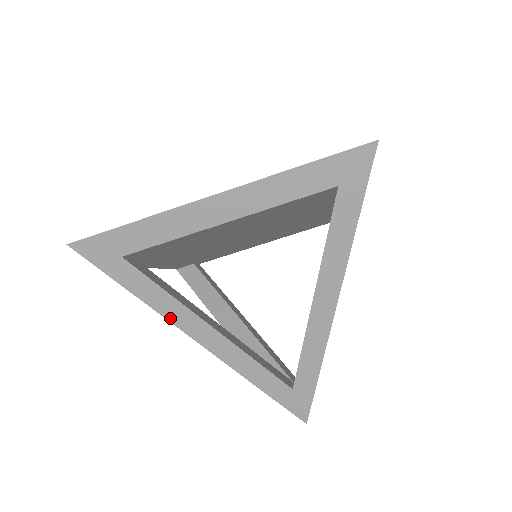
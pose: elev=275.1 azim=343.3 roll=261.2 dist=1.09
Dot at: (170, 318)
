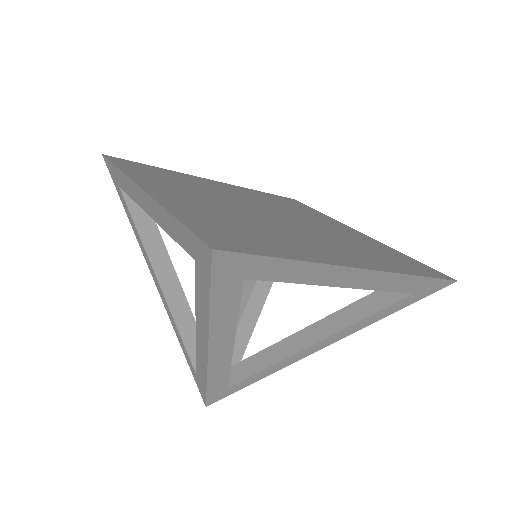
Dot at: (213, 331)
